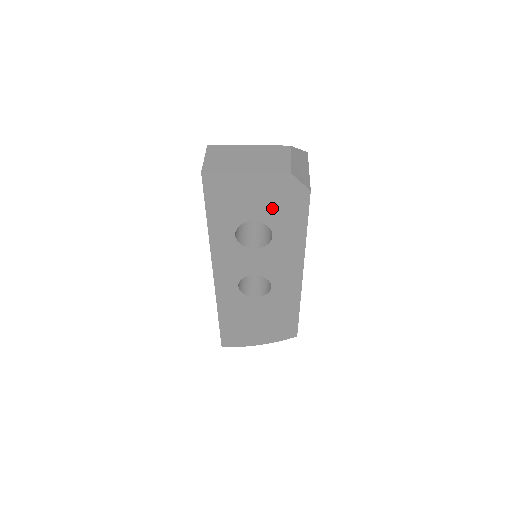
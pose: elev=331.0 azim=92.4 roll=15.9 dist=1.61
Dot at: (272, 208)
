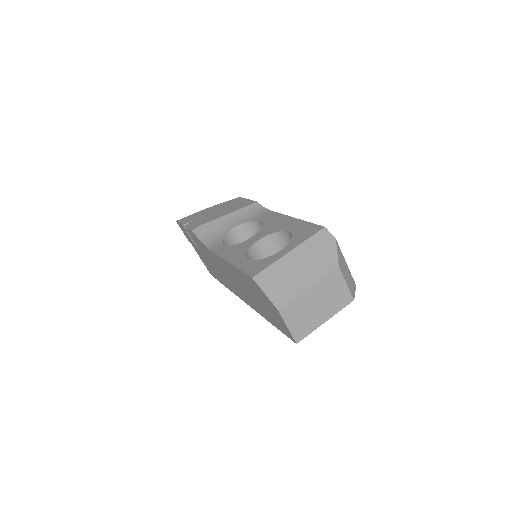
Dot at: occluded
